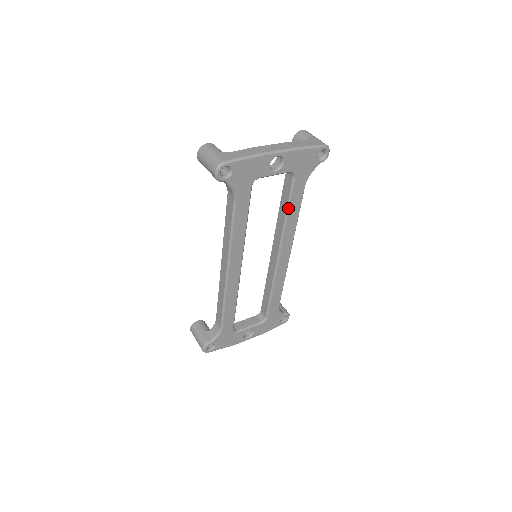
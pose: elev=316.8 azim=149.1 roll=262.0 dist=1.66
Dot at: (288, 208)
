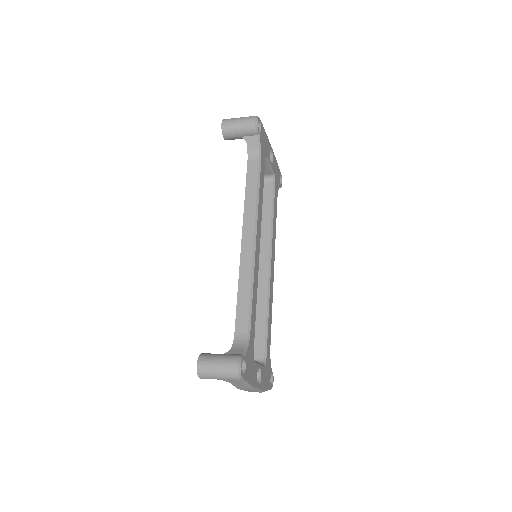
Dot at: (273, 210)
